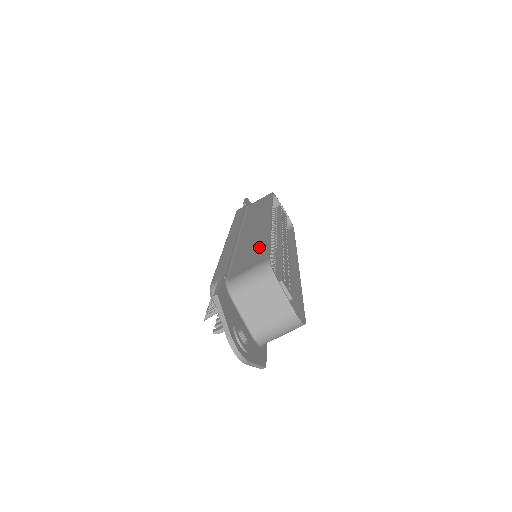
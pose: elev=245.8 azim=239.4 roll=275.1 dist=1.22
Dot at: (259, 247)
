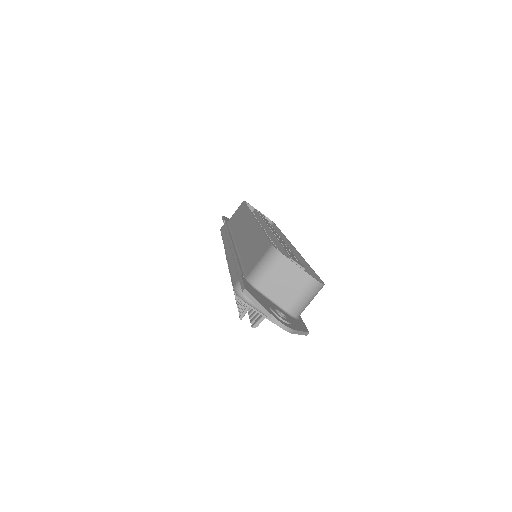
Dot at: (258, 242)
